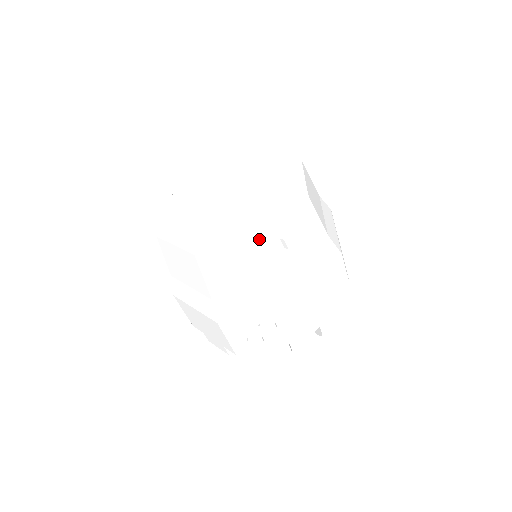
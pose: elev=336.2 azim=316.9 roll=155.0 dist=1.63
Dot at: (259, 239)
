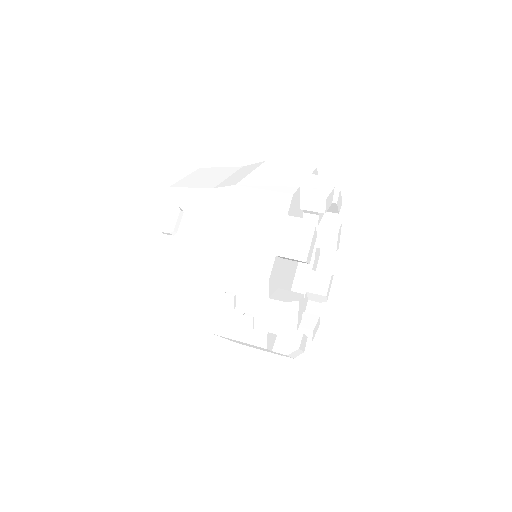
Dot at: (149, 250)
